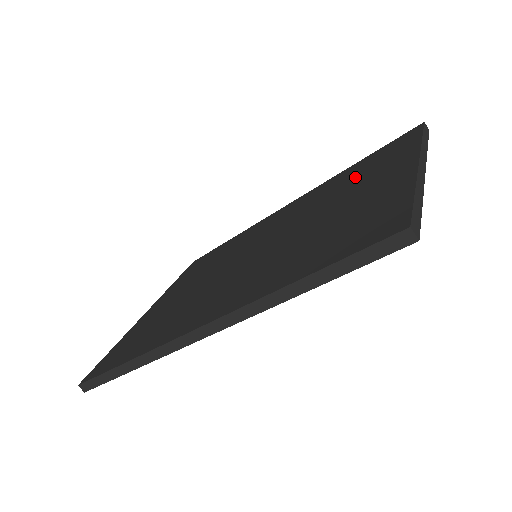
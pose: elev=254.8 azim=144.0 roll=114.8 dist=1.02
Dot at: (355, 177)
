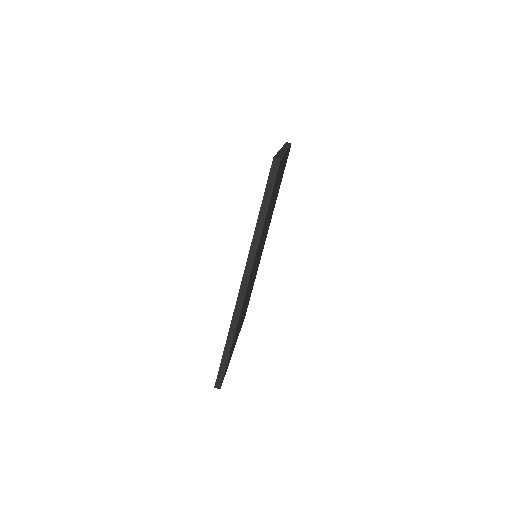
Dot at: occluded
